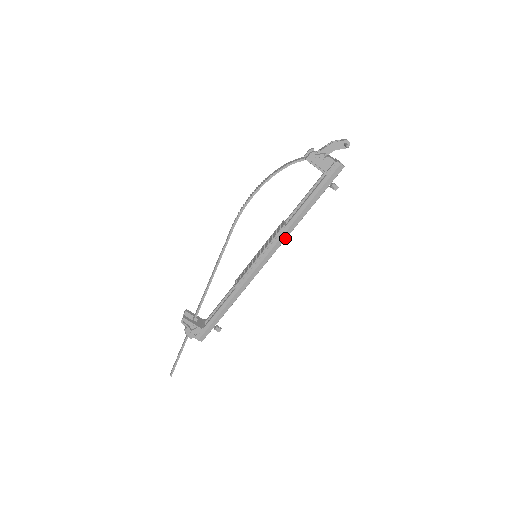
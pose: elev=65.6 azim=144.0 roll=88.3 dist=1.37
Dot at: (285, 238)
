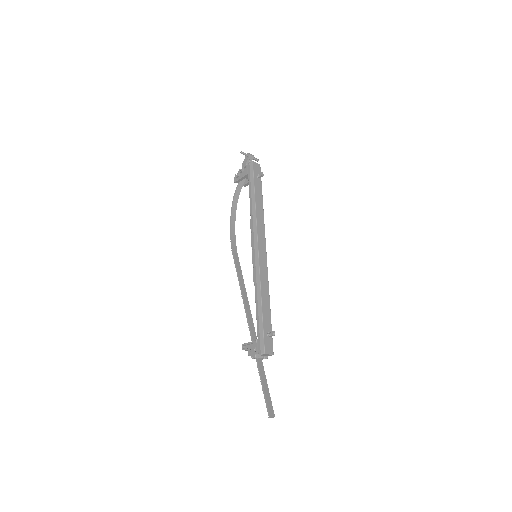
Dot at: (256, 225)
